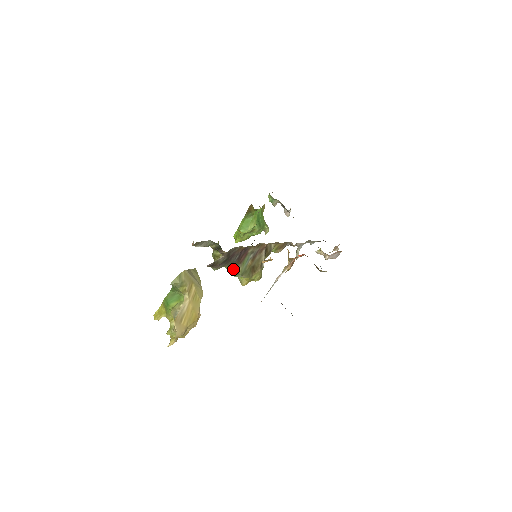
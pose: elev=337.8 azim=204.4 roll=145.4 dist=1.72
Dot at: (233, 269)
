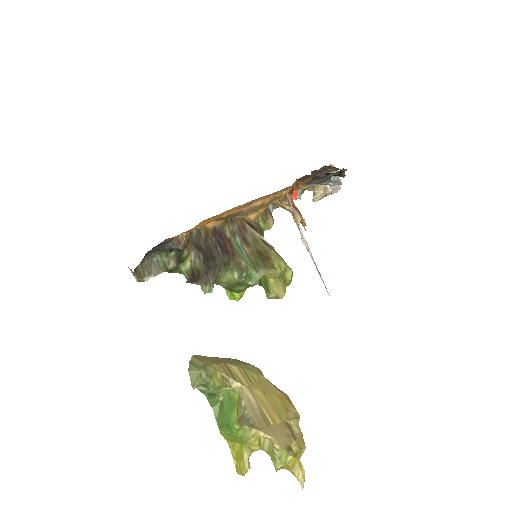
Dot at: (234, 271)
